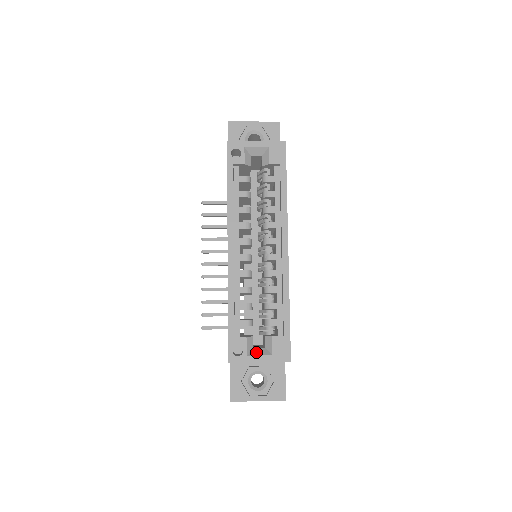
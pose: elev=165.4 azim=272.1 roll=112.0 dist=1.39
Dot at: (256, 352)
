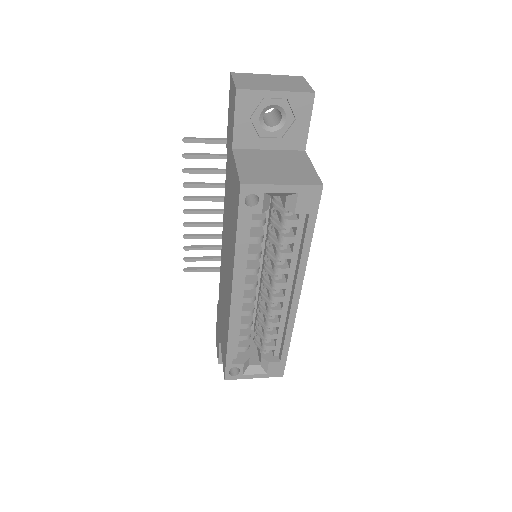
Dot at: (251, 371)
